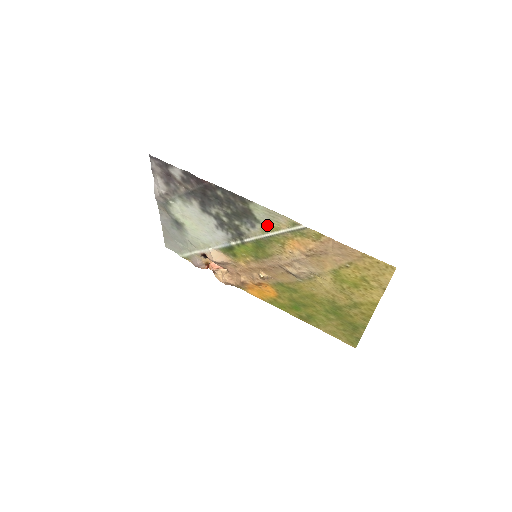
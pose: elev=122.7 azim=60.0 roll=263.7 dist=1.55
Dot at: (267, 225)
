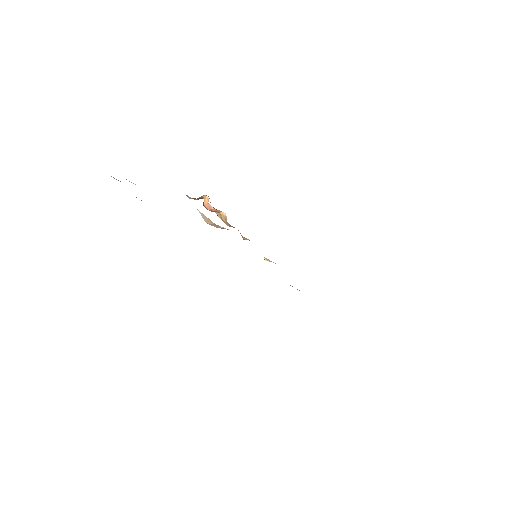
Dot at: occluded
